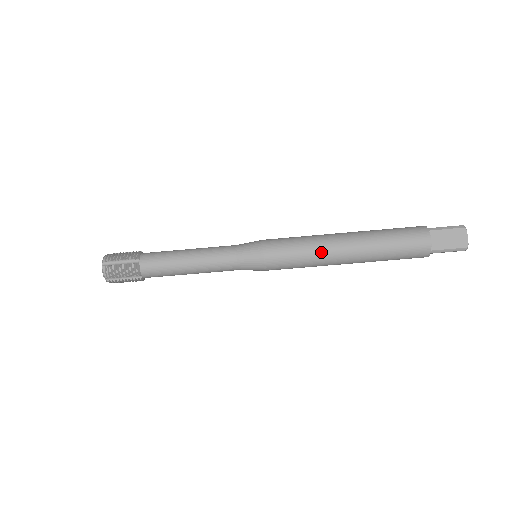
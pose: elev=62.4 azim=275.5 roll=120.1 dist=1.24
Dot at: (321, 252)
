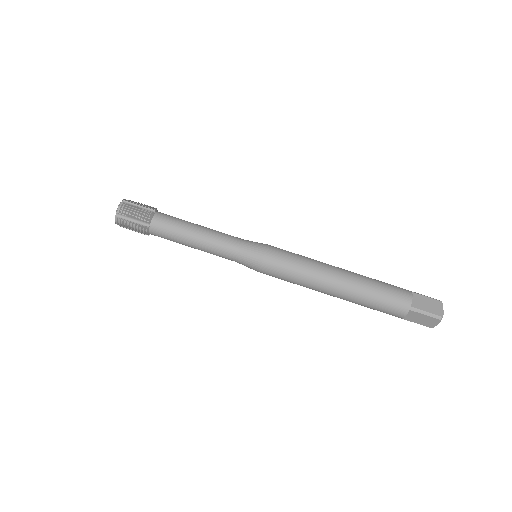
Dot at: (316, 268)
